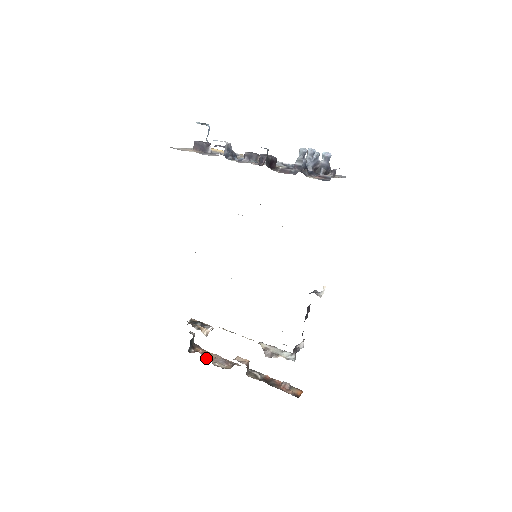
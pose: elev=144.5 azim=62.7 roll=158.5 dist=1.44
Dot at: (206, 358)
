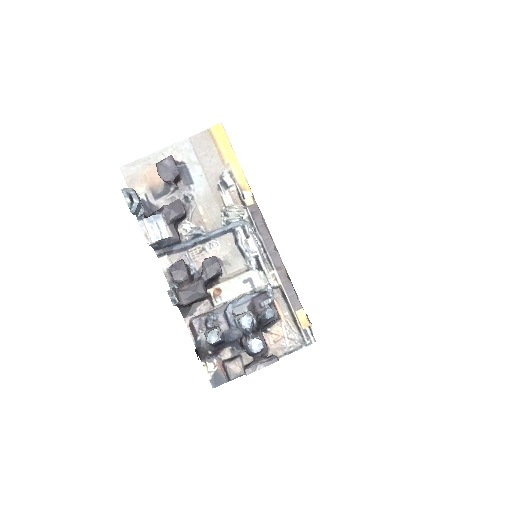
Dot at: occluded
